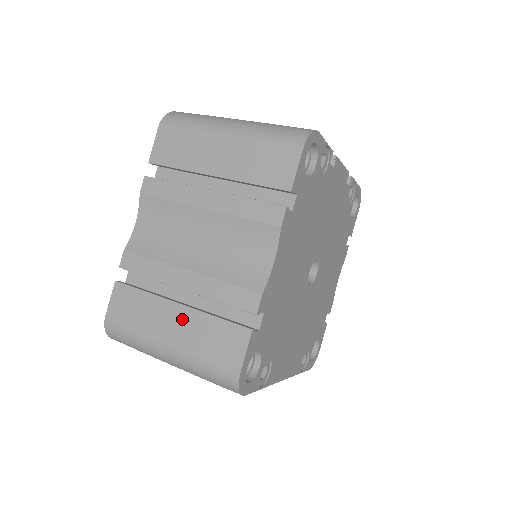
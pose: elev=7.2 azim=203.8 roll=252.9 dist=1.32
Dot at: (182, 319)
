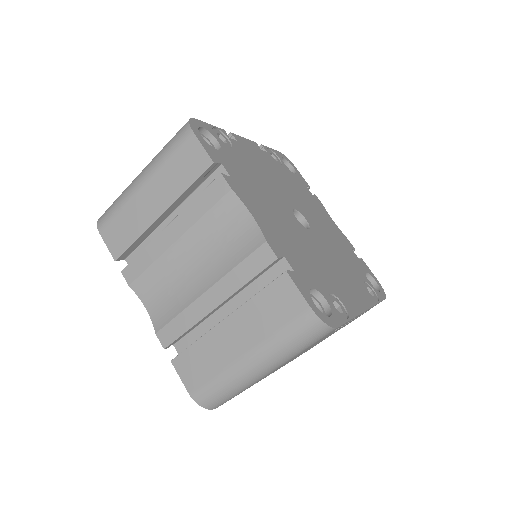
Dot at: (237, 326)
